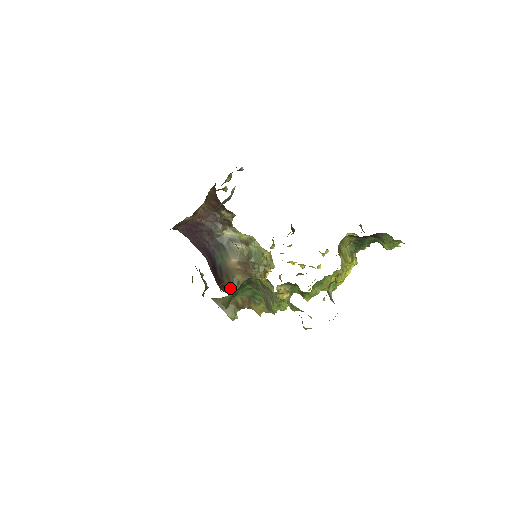
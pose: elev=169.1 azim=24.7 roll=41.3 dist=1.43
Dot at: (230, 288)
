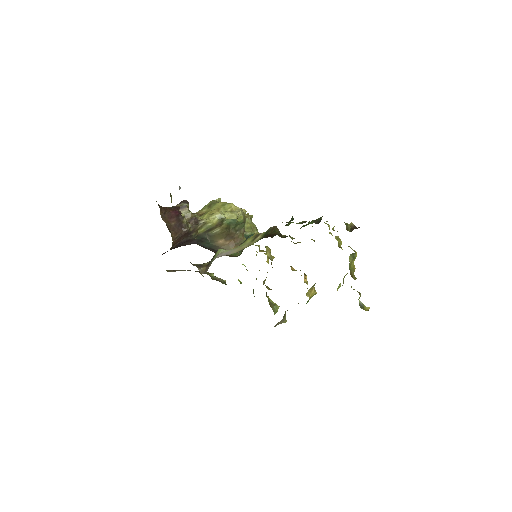
Dot at: (231, 256)
